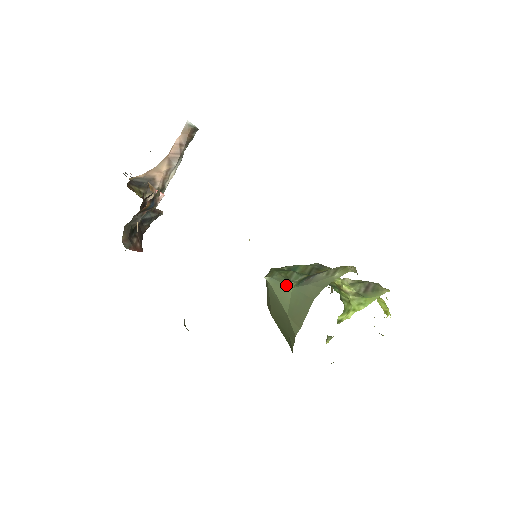
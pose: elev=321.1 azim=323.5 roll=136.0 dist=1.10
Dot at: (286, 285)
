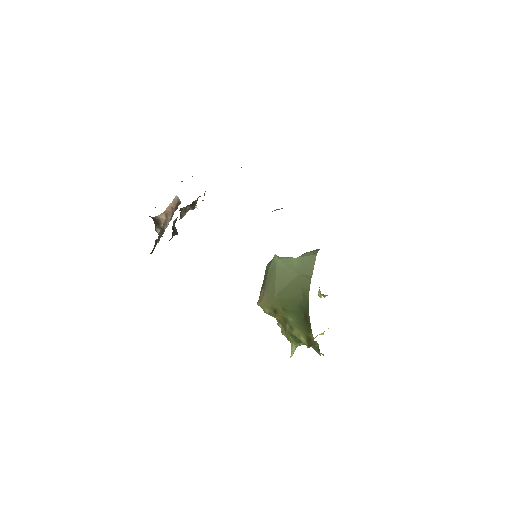
Dot at: (291, 257)
